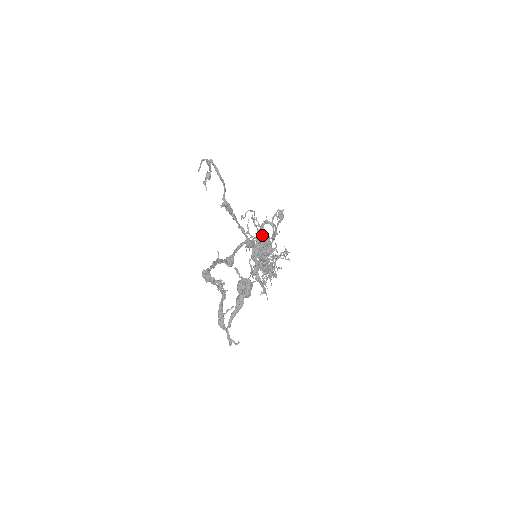
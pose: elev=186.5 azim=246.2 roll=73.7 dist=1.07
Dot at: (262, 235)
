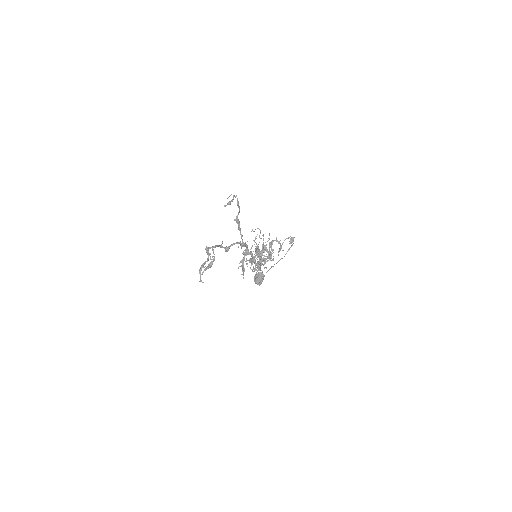
Dot at: occluded
